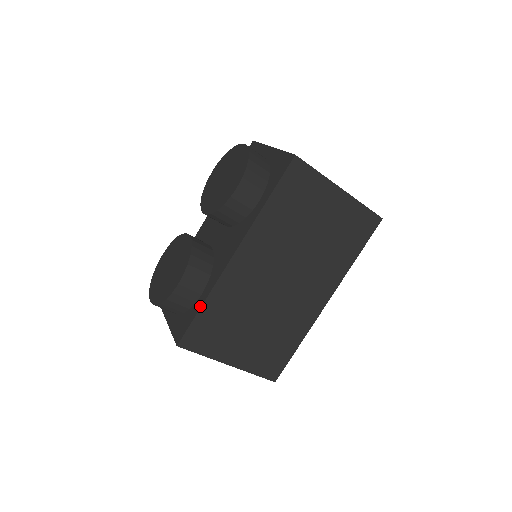
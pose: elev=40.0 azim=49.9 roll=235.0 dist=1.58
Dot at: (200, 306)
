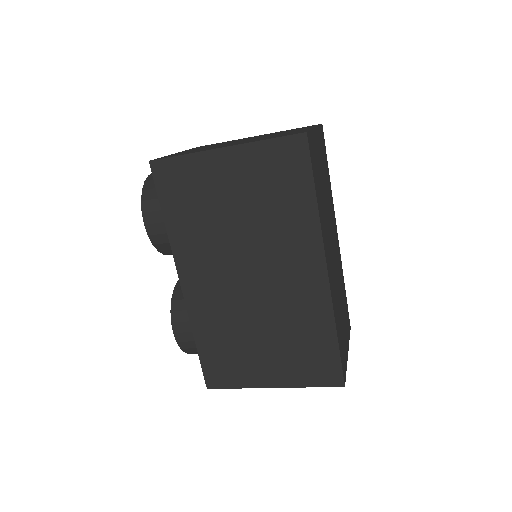
Dot at: (196, 345)
